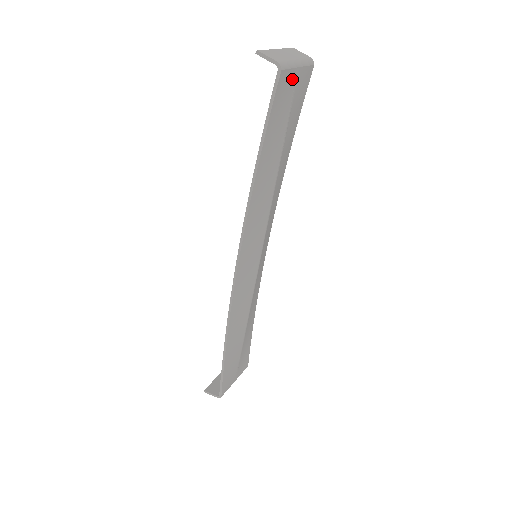
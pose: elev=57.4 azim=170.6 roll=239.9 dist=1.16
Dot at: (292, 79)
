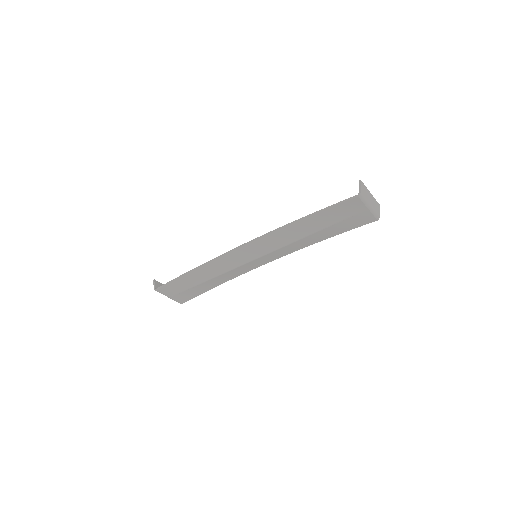
Dot at: (360, 208)
